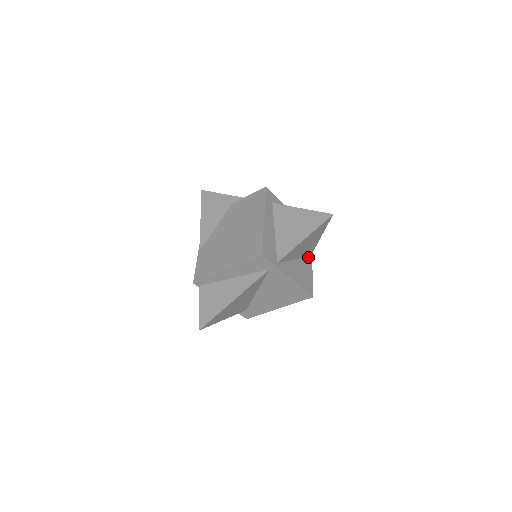
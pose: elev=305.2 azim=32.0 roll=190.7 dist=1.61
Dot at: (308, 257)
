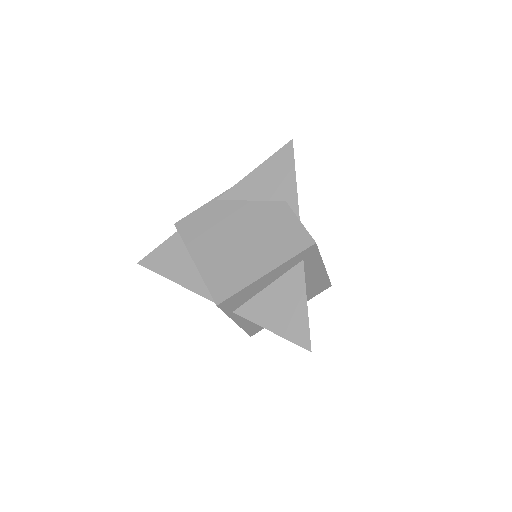
Dot at: occluded
